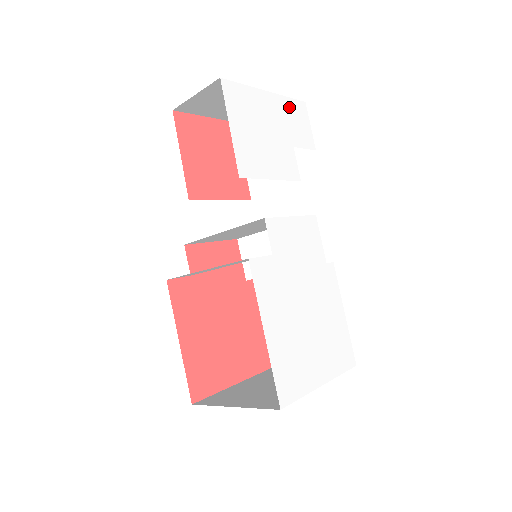
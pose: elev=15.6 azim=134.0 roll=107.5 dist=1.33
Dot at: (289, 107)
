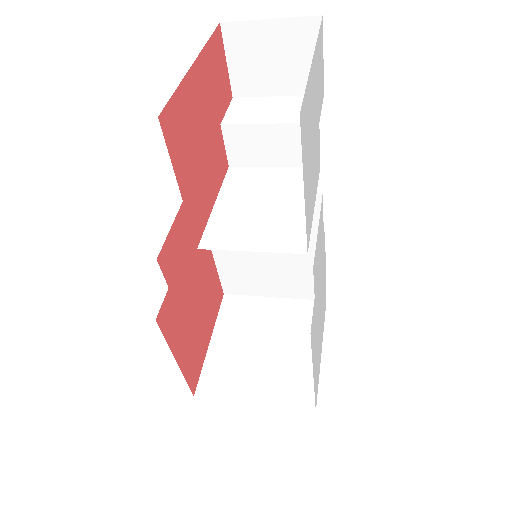
Dot at: (318, 53)
